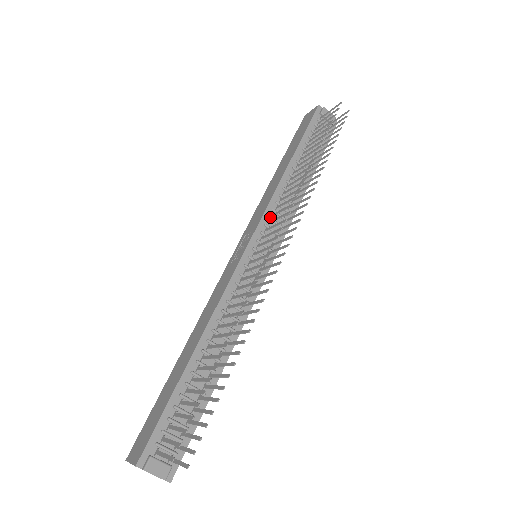
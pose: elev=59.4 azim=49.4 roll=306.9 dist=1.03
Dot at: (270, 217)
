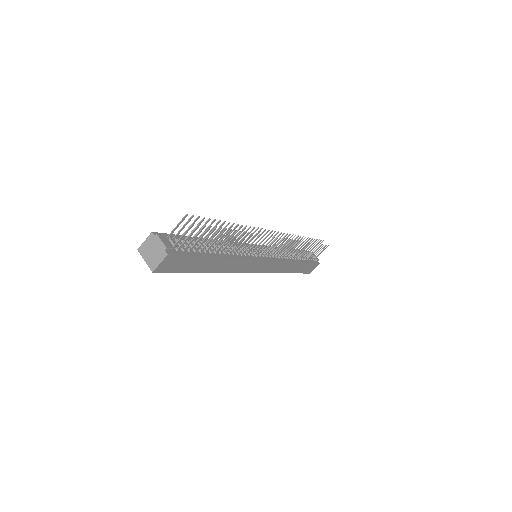
Dot at: occluded
